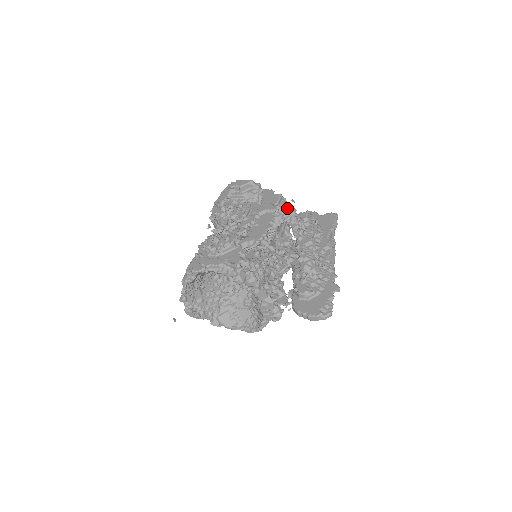
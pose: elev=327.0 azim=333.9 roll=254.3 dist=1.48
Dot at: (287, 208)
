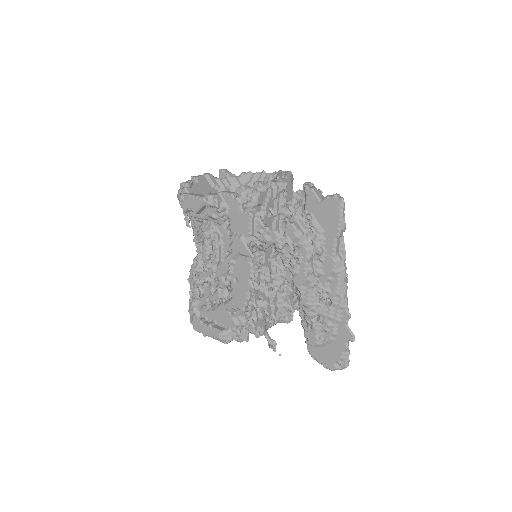
Dot at: (265, 235)
